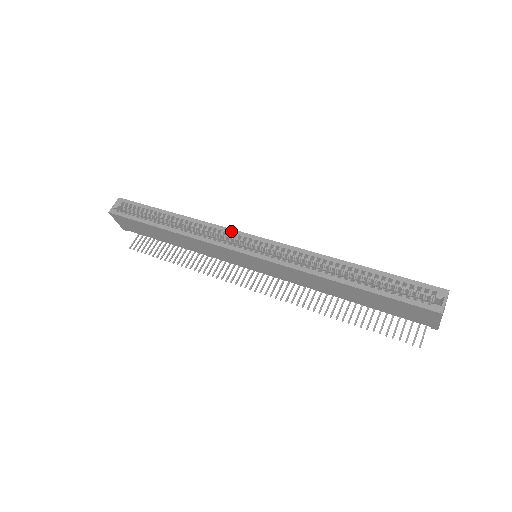
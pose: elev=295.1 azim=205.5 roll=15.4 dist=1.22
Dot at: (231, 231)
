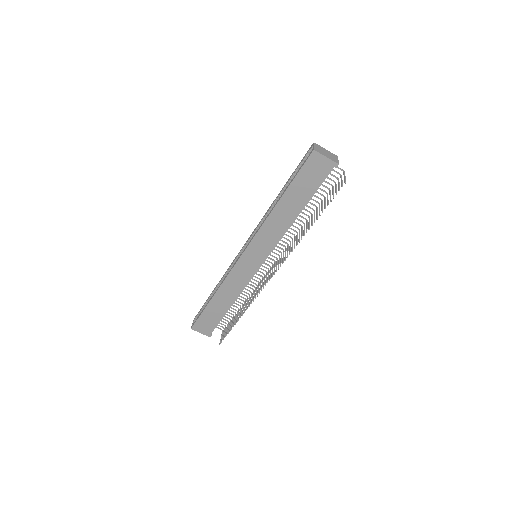
Dot at: (235, 258)
